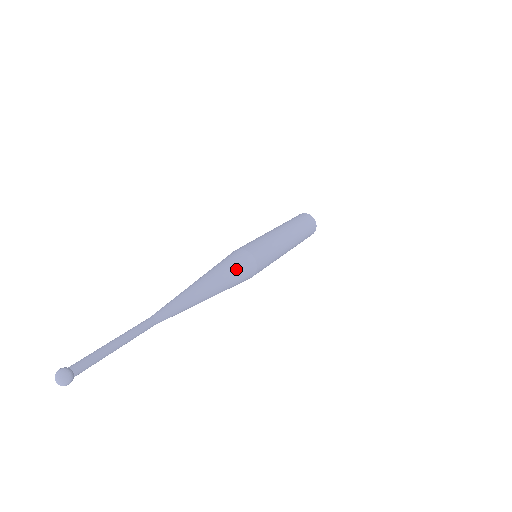
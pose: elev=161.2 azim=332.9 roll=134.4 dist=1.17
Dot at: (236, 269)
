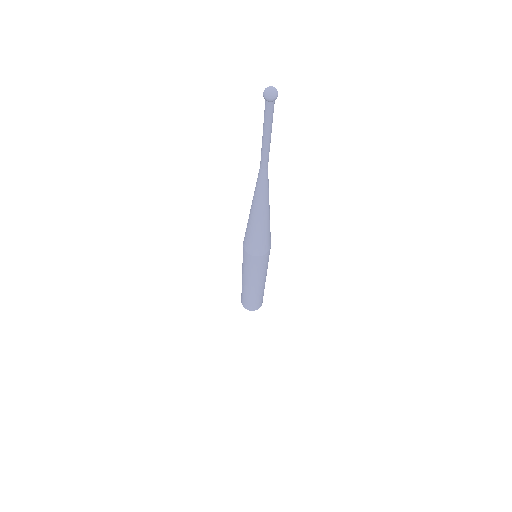
Dot at: occluded
